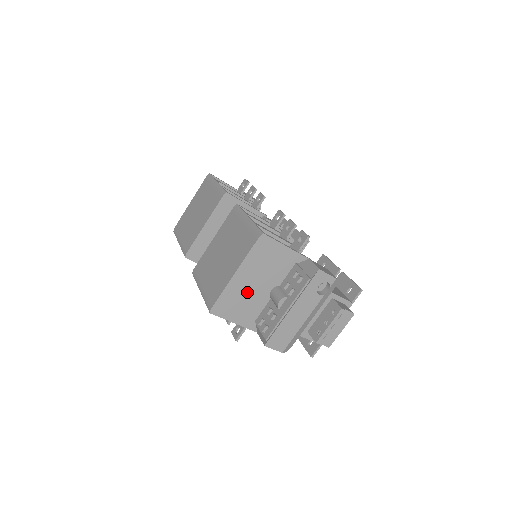
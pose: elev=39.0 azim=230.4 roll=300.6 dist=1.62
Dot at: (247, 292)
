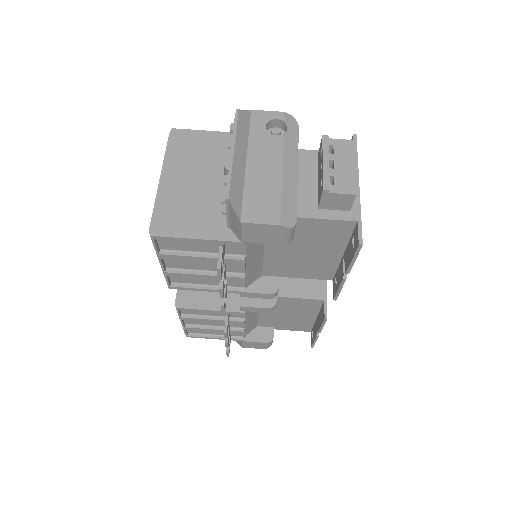
Dot at: (191, 194)
